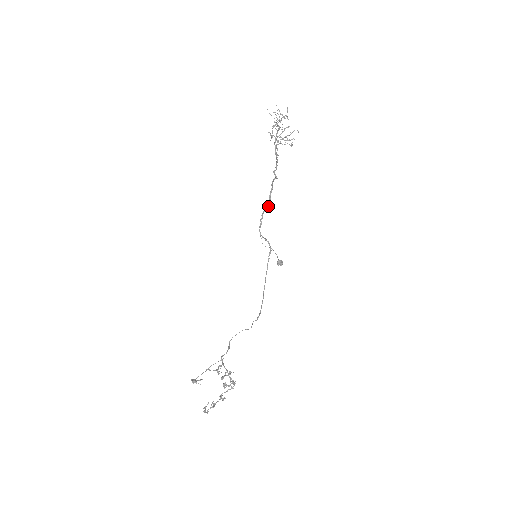
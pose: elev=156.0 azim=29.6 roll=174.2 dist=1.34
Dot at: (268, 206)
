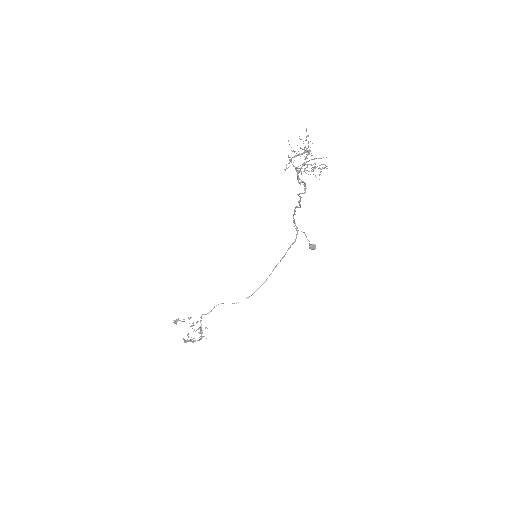
Dot at: (299, 207)
